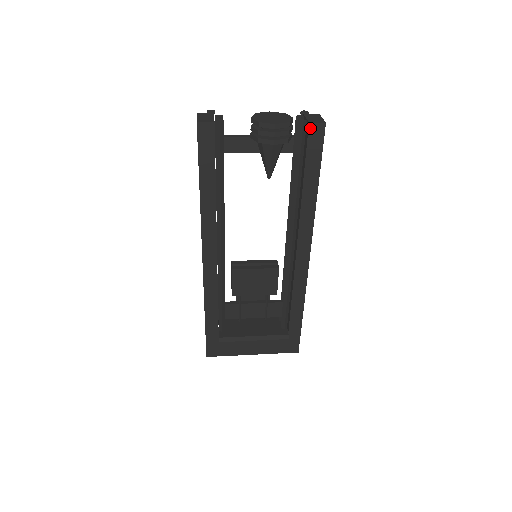
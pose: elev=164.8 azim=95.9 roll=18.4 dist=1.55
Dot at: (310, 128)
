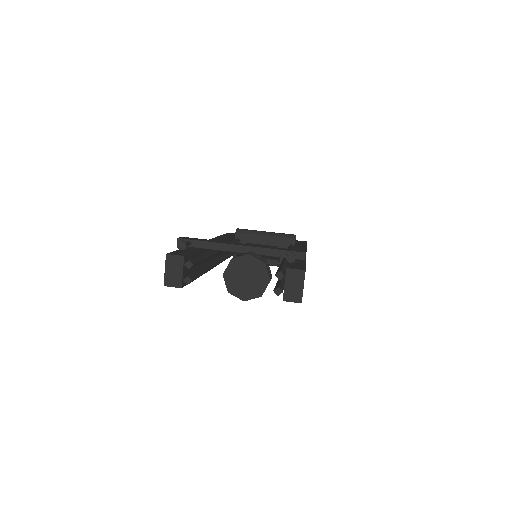
Dot at: (285, 300)
